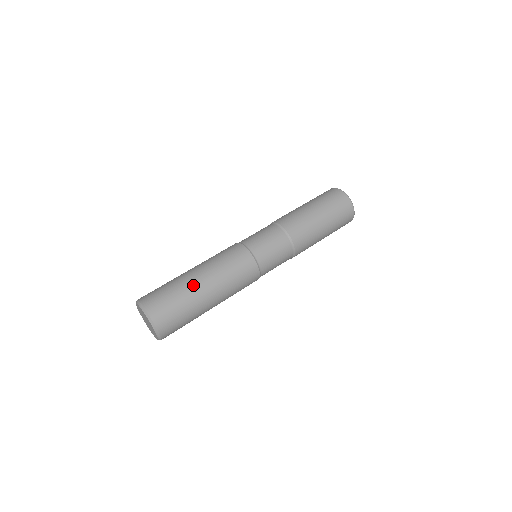
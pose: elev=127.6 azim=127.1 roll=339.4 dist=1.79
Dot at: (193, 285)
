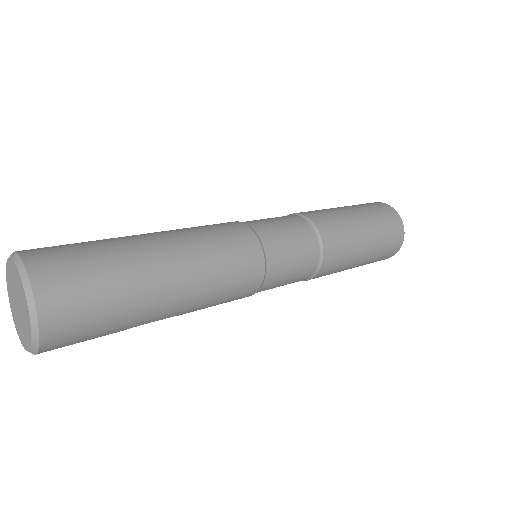
Dot at: (142, 250)
